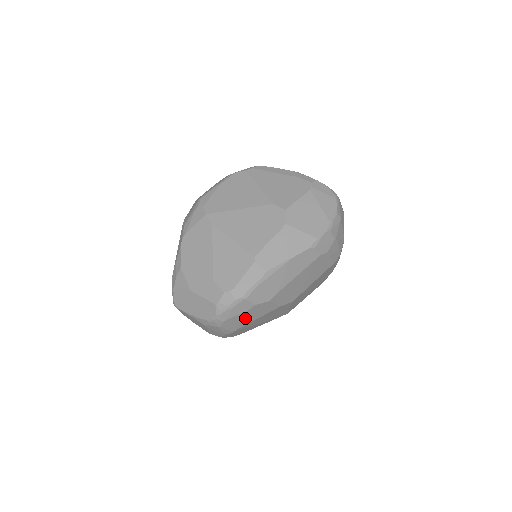
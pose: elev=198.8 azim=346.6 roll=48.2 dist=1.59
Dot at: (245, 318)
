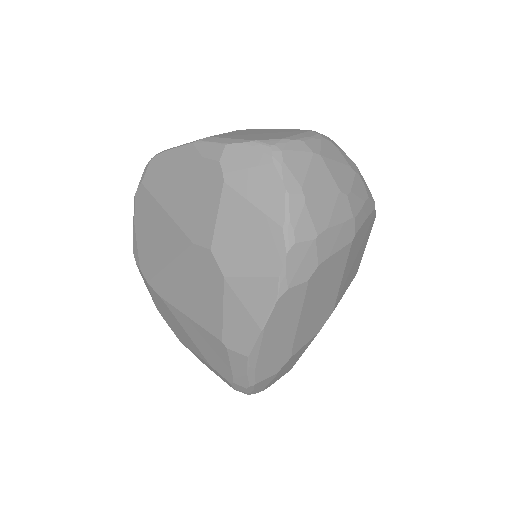
Dot at: (285, 370)
